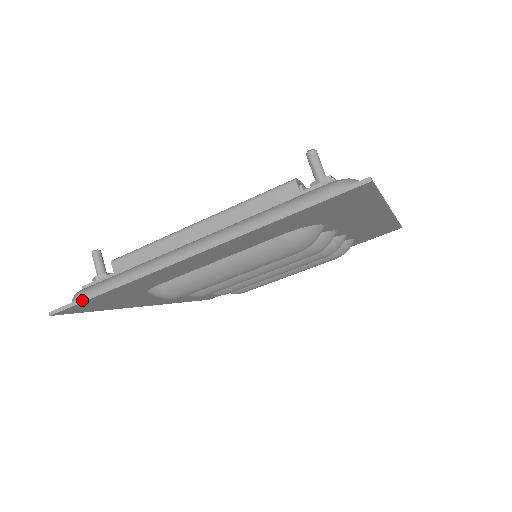
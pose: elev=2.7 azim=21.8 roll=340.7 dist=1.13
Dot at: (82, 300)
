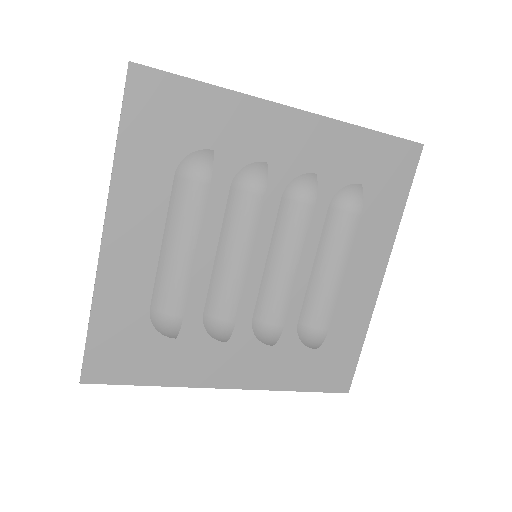
Dot at: (85, 345)
